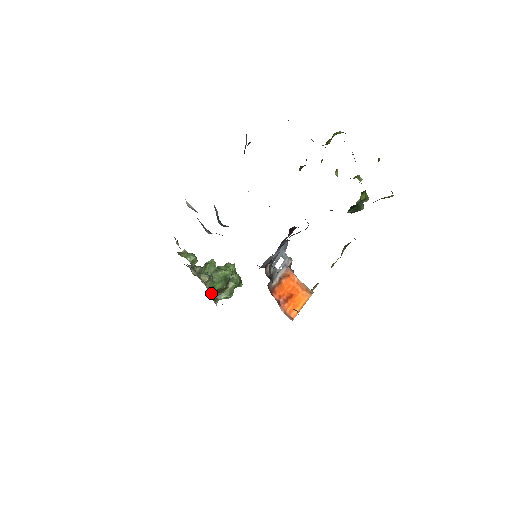
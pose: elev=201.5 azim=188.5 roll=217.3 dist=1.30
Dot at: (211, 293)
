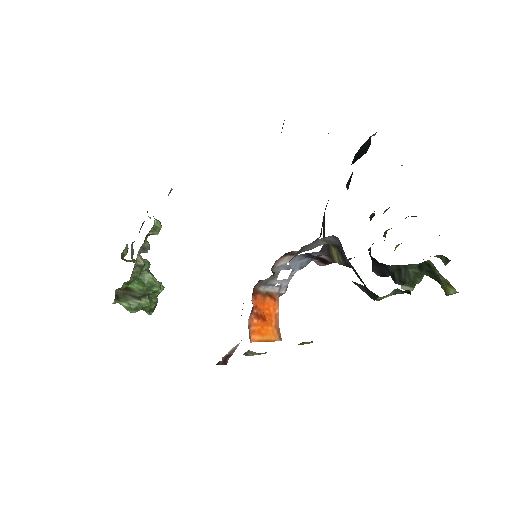
Dot at: (125, 284)
